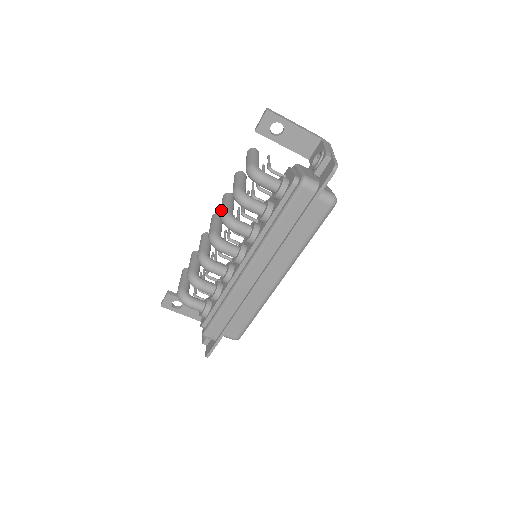
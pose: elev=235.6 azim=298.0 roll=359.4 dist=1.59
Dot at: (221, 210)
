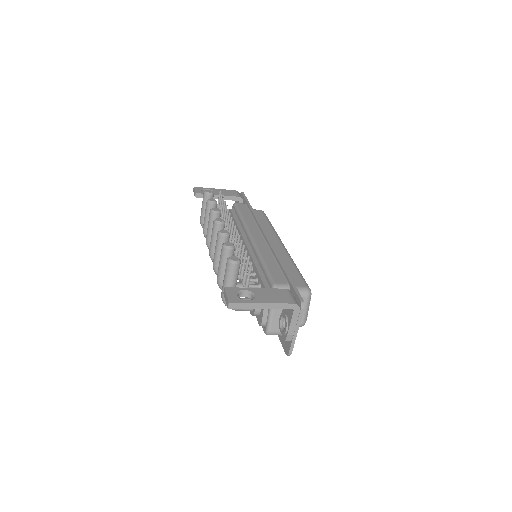
Dot at: (213, 262)
